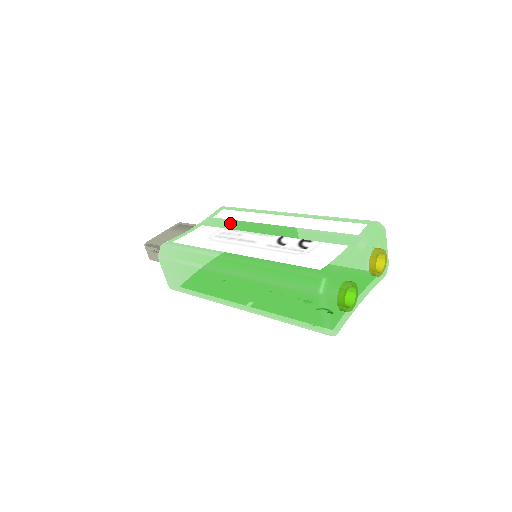
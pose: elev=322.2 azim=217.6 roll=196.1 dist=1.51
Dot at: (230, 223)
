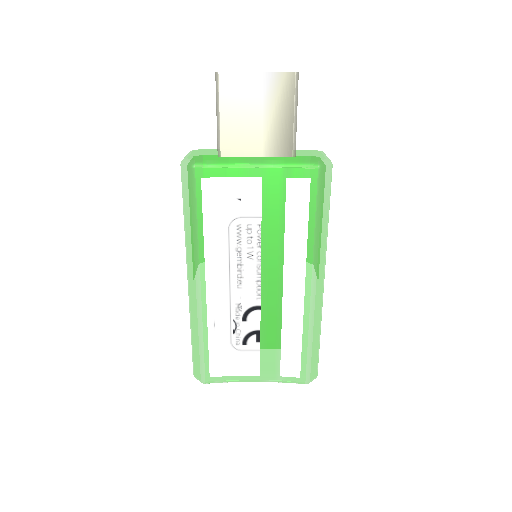
Dot at: (276, 219)
